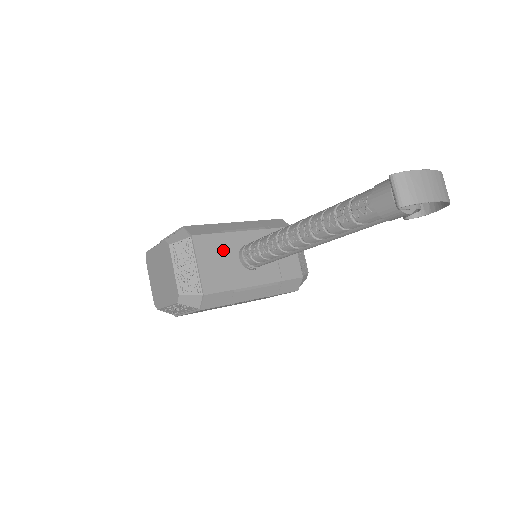
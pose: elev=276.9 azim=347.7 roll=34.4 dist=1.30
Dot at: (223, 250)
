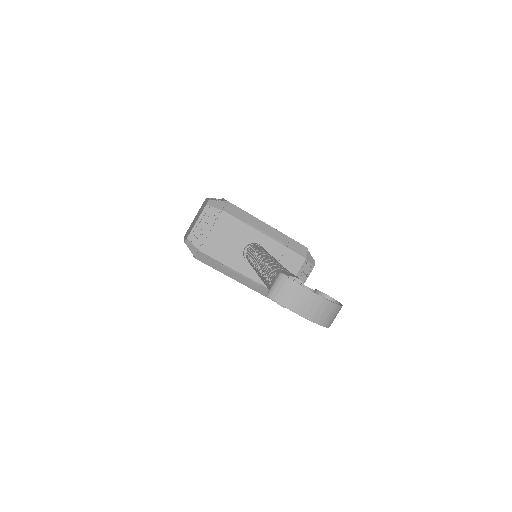
Dot at: (237, 235)
